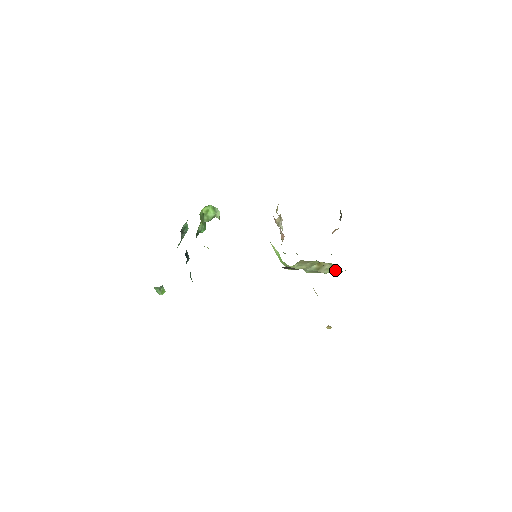
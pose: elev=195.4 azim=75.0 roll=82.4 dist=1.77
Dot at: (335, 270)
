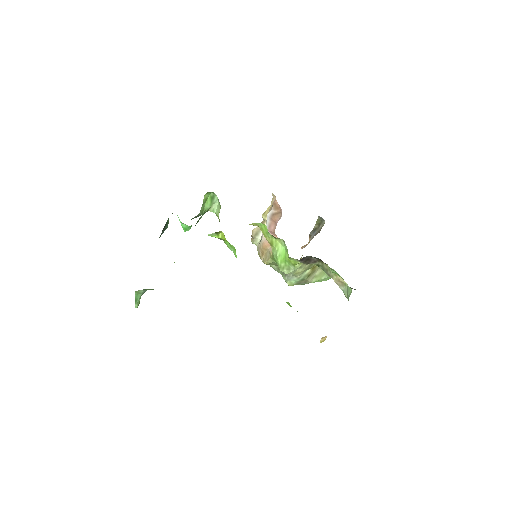
Dot at: (324, 276)
